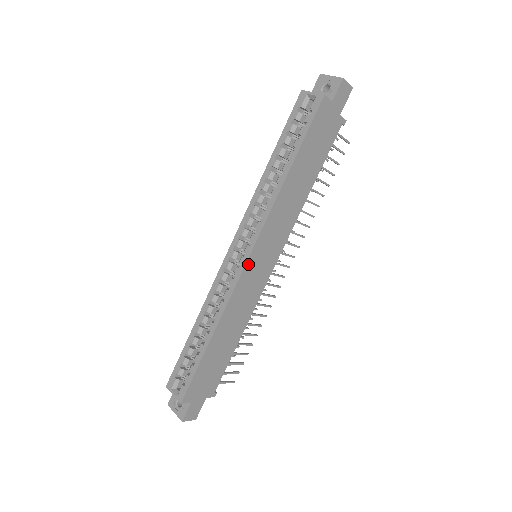
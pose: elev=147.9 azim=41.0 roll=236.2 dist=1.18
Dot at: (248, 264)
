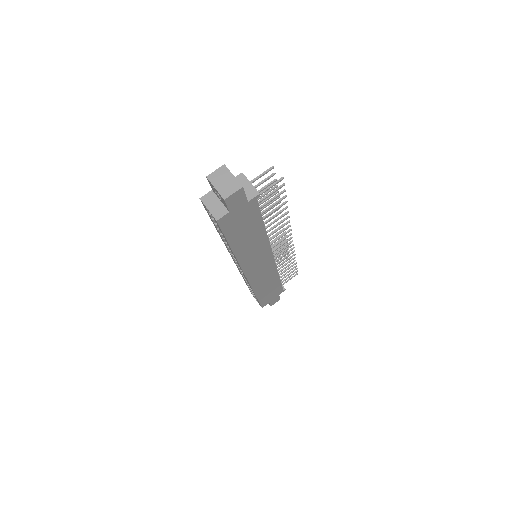
Dot at: (249, 277)
